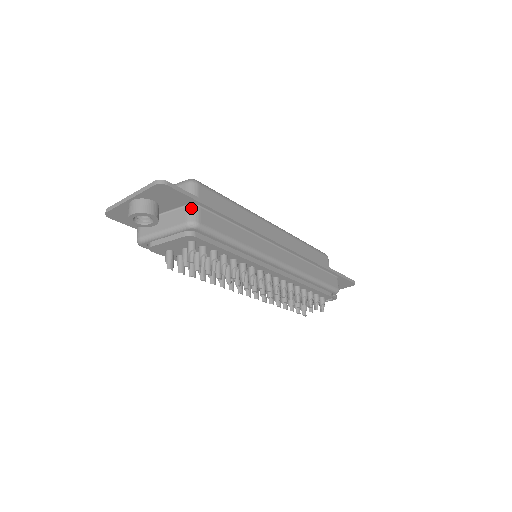
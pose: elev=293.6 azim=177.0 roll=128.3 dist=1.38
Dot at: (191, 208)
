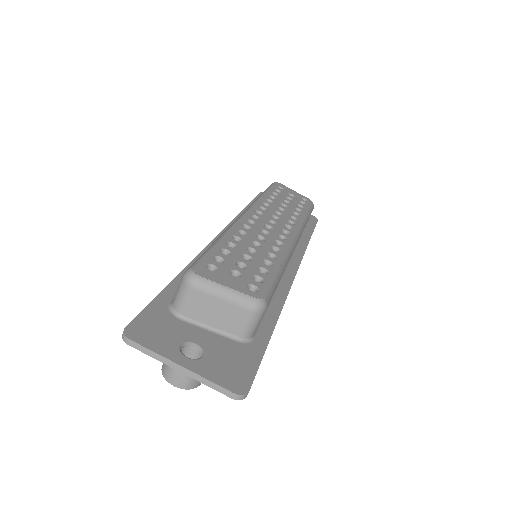
Dot at: occluded
